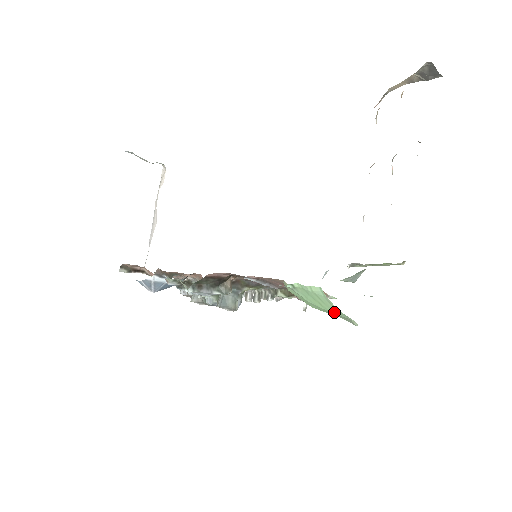
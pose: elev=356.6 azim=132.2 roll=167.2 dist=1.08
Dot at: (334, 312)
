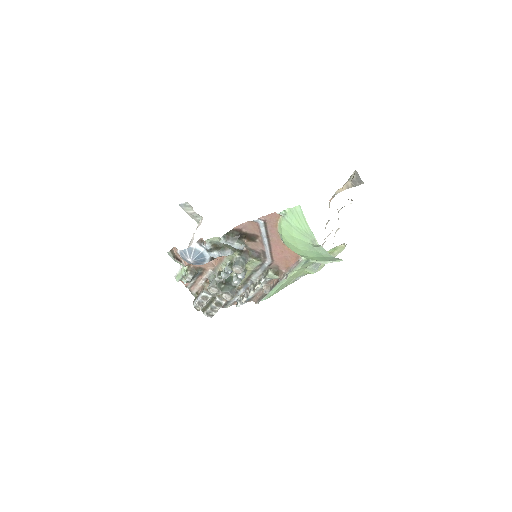
Dot at: (306, 229)
